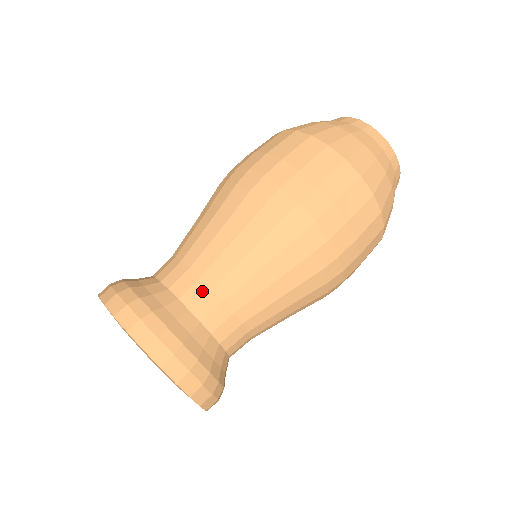
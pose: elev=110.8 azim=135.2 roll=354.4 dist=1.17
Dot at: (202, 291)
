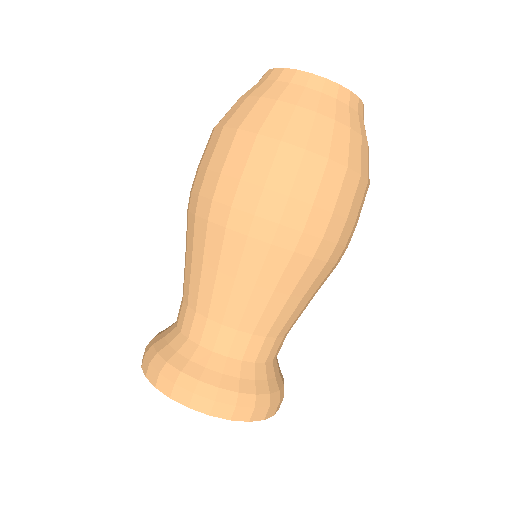
Dot at: (270, 345)
